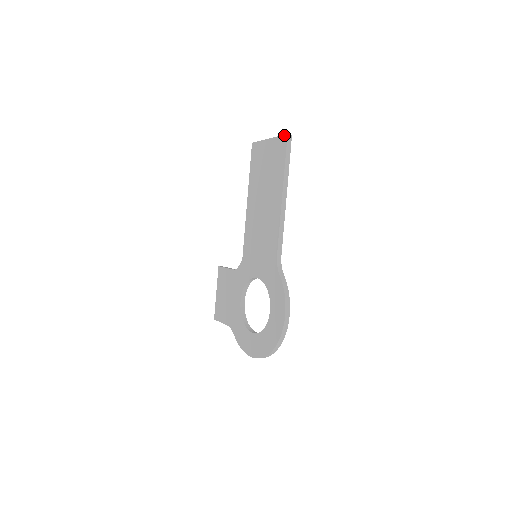
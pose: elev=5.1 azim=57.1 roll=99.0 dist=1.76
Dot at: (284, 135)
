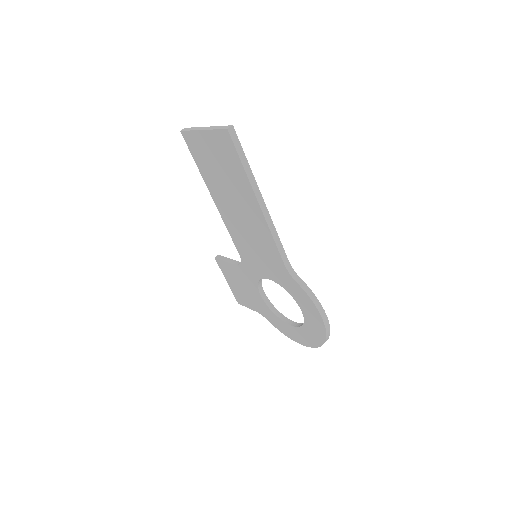
Dot at: (223, 130)
